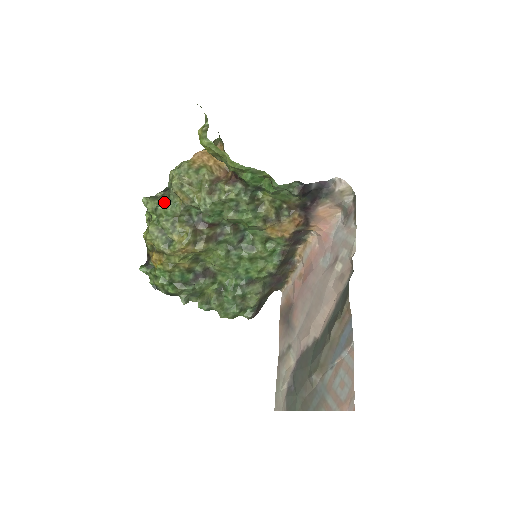
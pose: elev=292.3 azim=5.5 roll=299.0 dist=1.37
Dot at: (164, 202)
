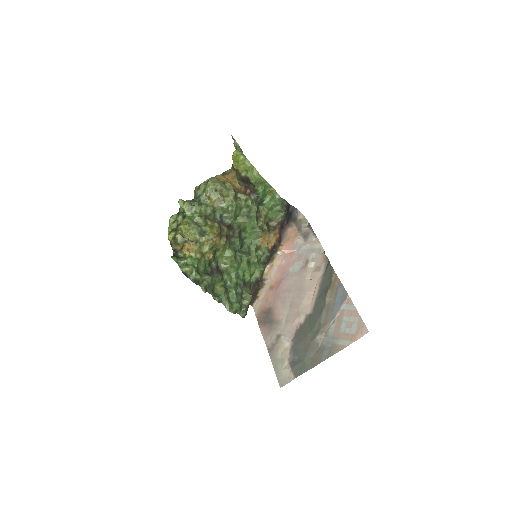
Dot at: (197, 204)
